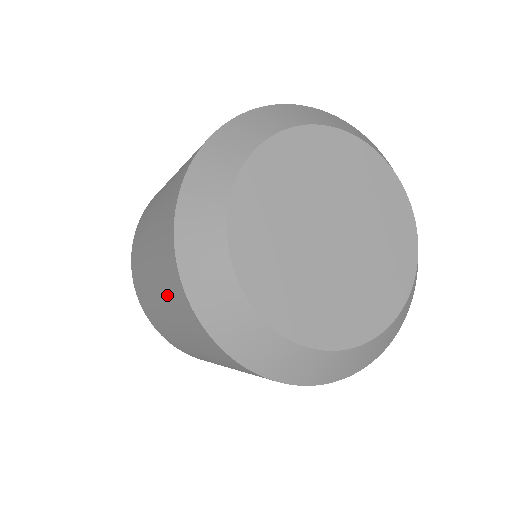
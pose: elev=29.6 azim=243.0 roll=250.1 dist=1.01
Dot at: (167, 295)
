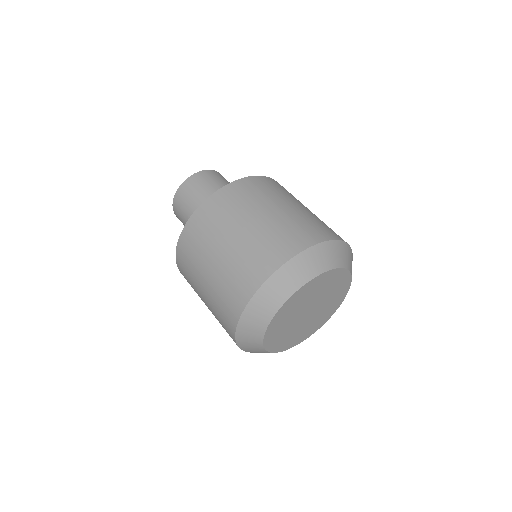
Dot at: (236, 267)
